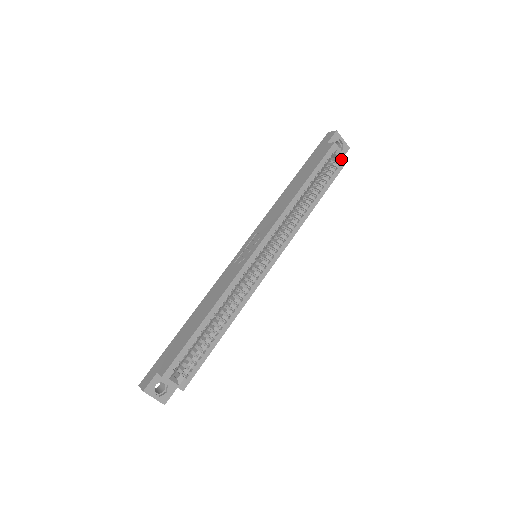
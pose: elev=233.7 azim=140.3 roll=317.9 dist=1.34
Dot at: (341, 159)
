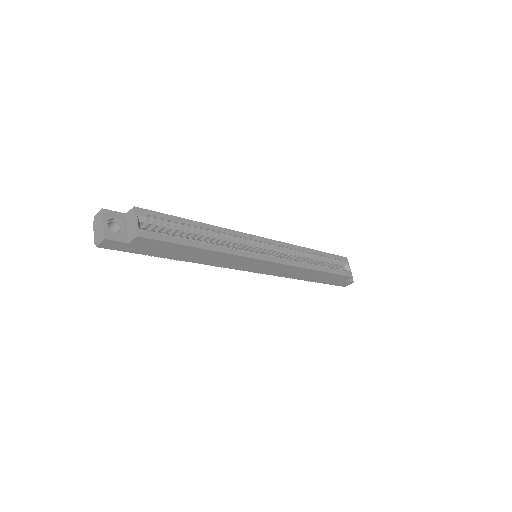
Dot at: (348, 271)
